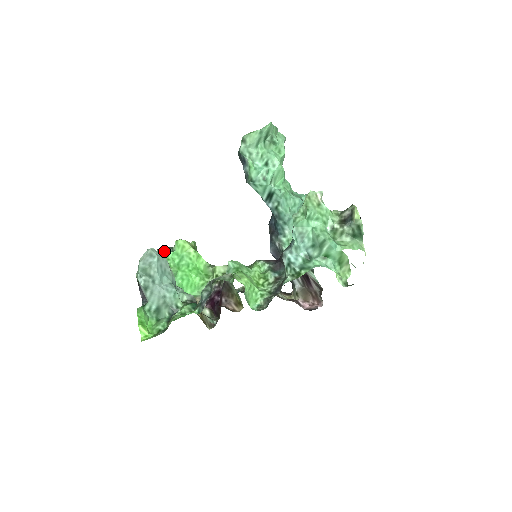
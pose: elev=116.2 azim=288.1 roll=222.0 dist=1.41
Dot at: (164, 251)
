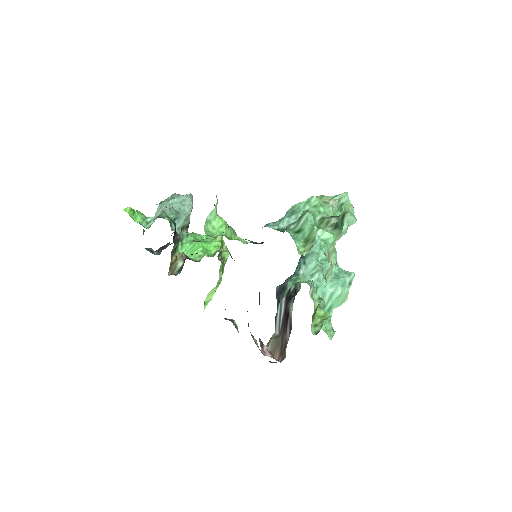
Dot at: occluded
